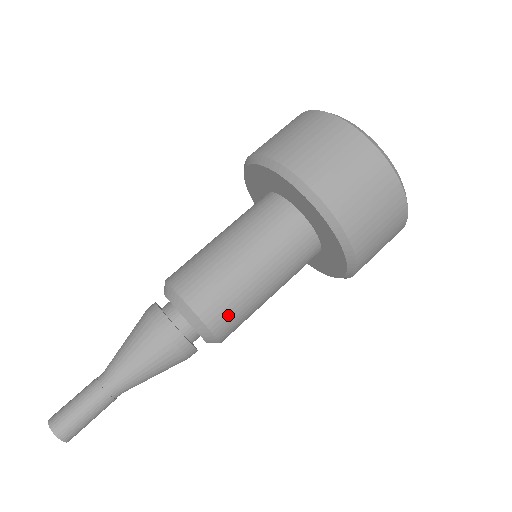
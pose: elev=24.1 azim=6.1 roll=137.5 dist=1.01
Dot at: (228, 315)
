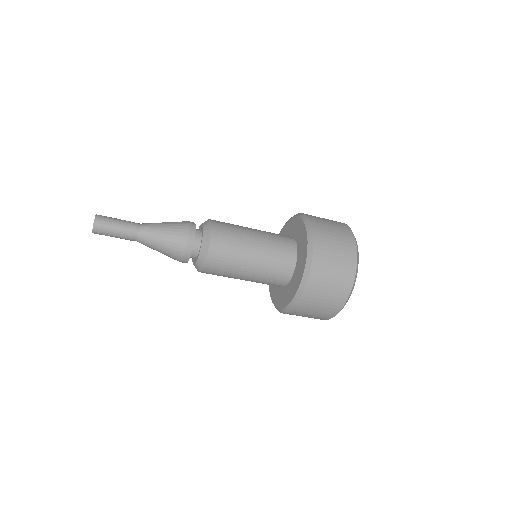
Dot at: (221, 259)
